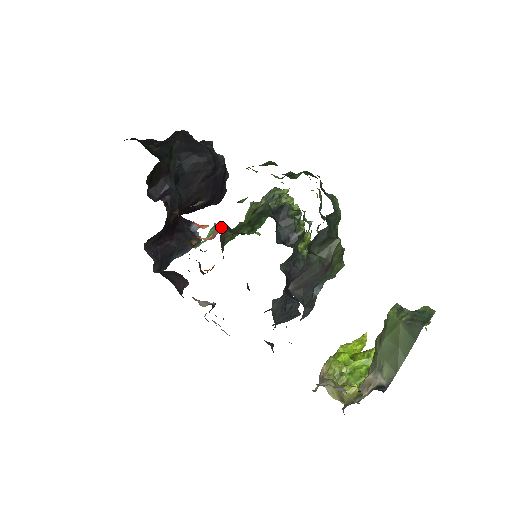
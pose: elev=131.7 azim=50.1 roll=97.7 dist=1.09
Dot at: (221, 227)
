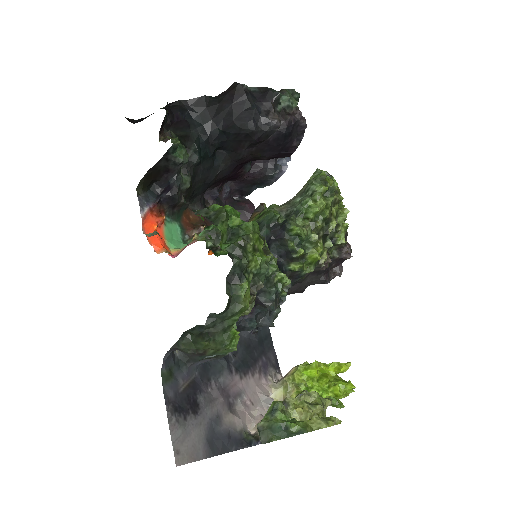
Dot at: (208, 233)
